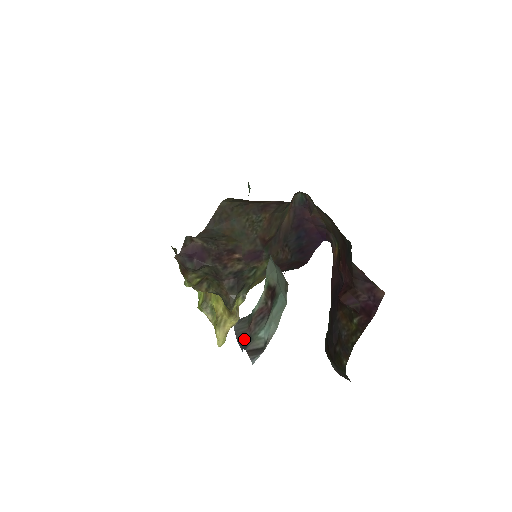
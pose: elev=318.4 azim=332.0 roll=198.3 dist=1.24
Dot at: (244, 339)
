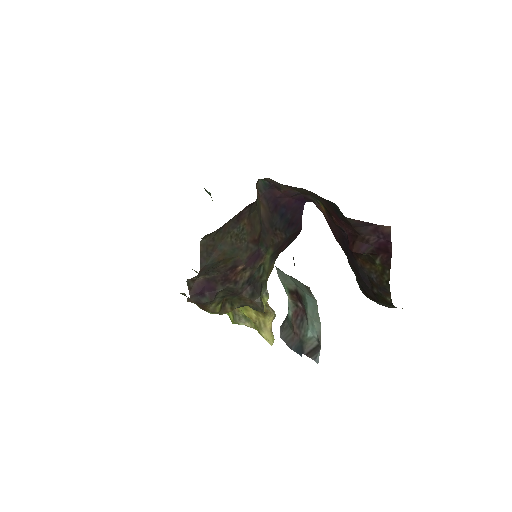
Dot at: (296, 345)
